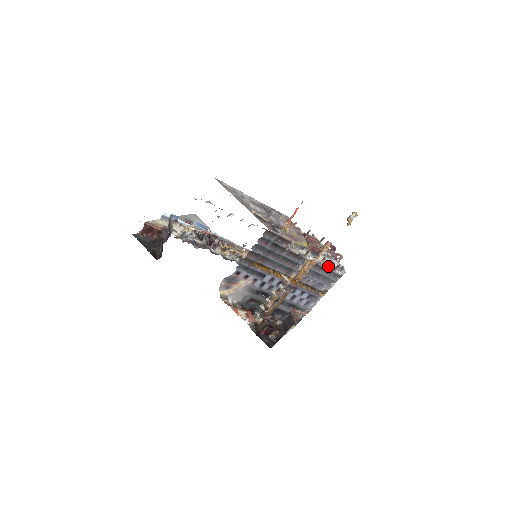
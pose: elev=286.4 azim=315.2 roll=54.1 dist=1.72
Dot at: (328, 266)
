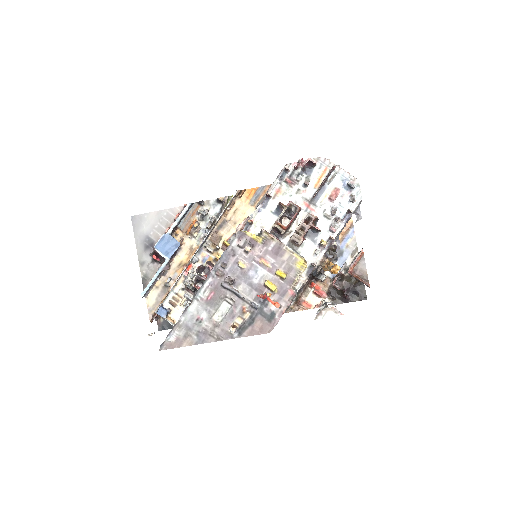
Dot at: (339, 222)
